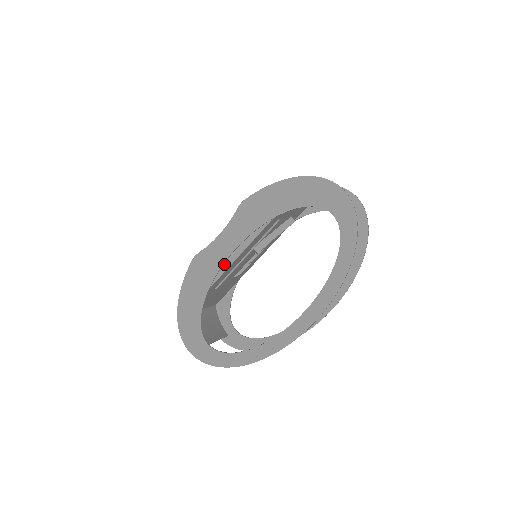
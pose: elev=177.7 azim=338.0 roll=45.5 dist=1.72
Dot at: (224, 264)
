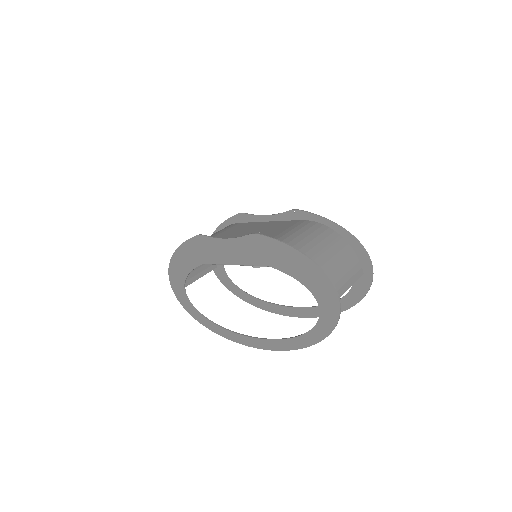
Dot at: (220, 260)
